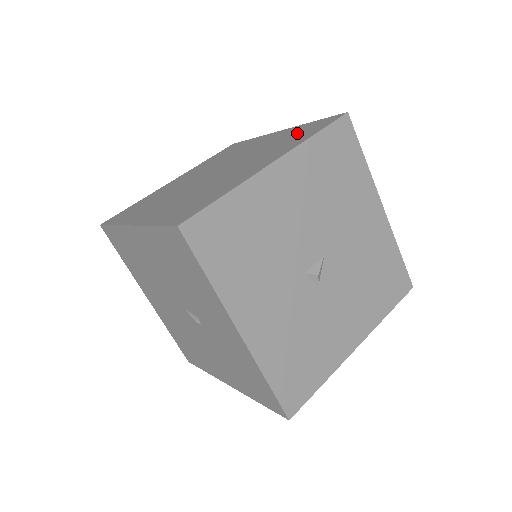
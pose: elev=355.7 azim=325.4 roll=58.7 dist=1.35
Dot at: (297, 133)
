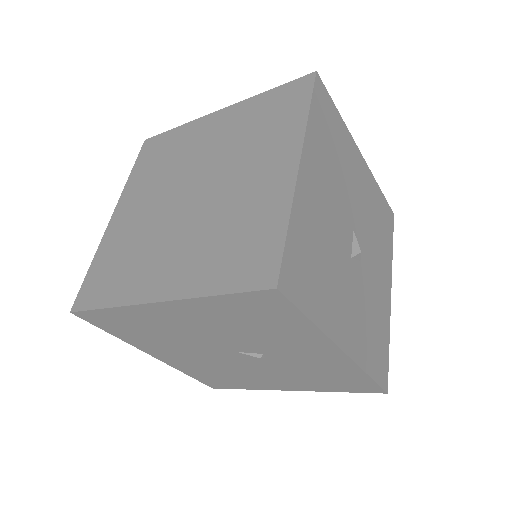
Dot at: (267, 112)
